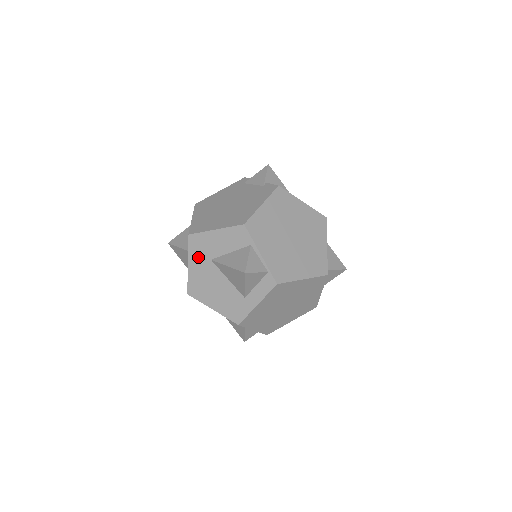
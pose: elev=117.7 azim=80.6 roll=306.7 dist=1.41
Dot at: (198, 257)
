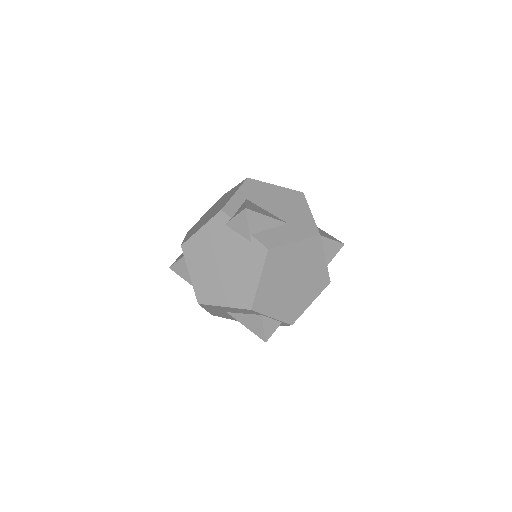
Dot at: (213, 310)
